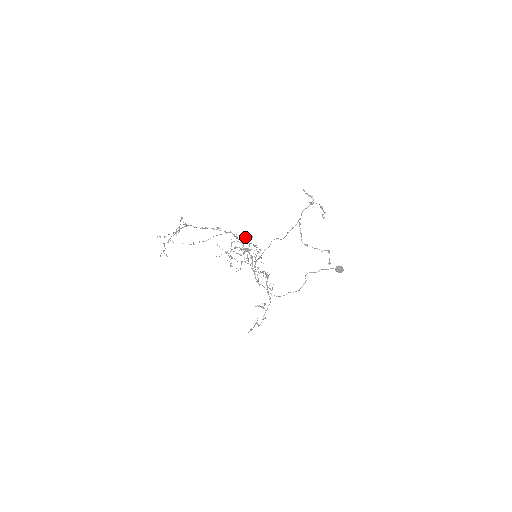
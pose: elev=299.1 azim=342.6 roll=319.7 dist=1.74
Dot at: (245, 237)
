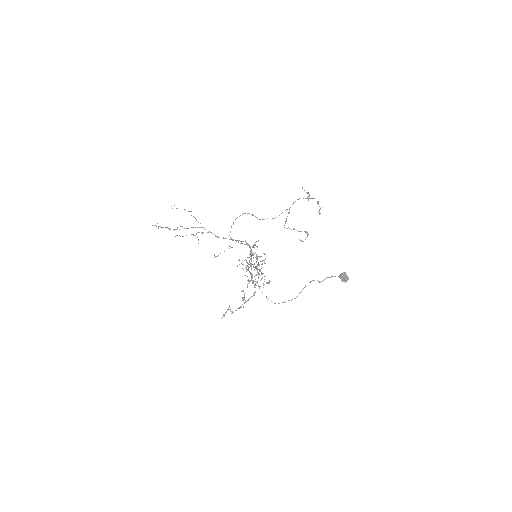
Dot at: (257, 246)
